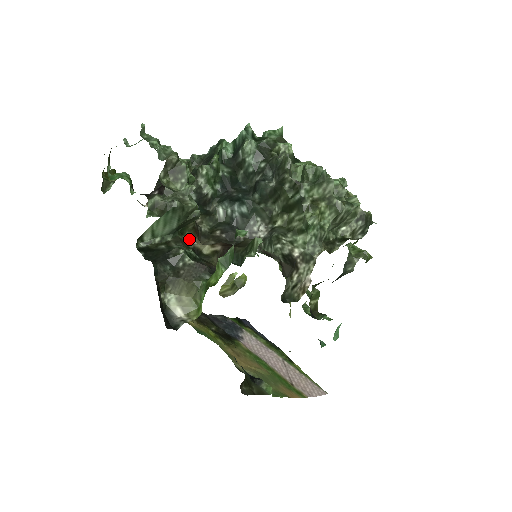
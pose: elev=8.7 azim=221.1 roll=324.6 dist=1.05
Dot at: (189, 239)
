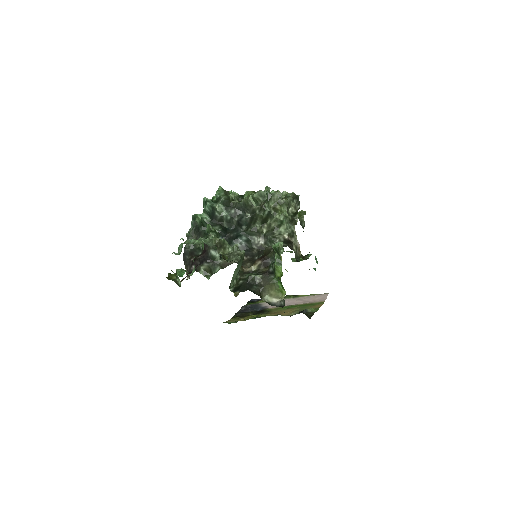
Dot at: (242, 270)
